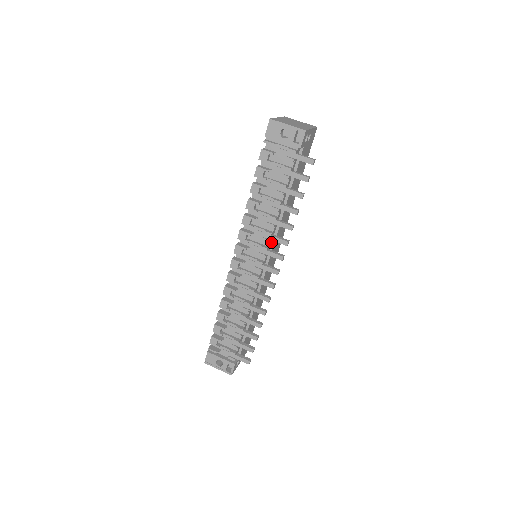
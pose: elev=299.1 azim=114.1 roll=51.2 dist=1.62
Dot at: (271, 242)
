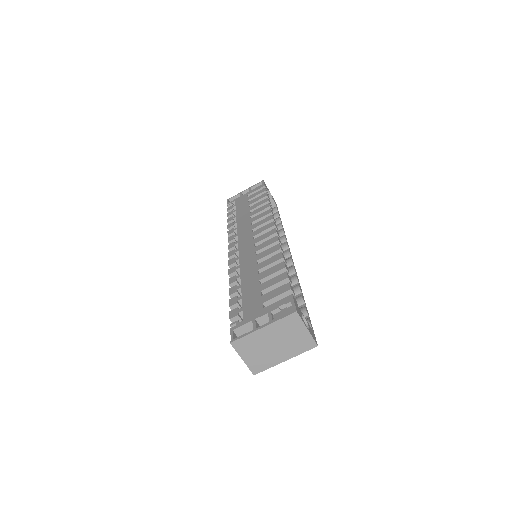
Dot at: occluded
